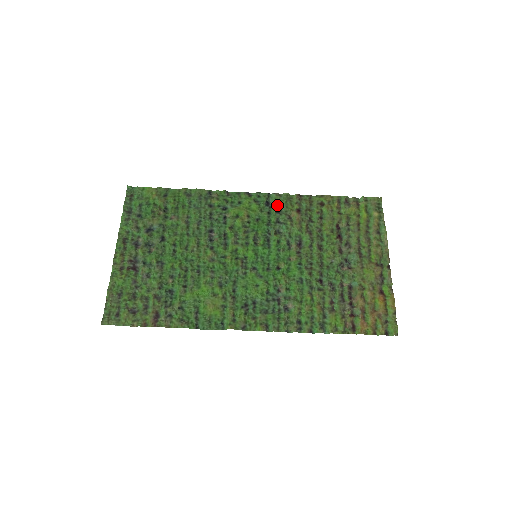
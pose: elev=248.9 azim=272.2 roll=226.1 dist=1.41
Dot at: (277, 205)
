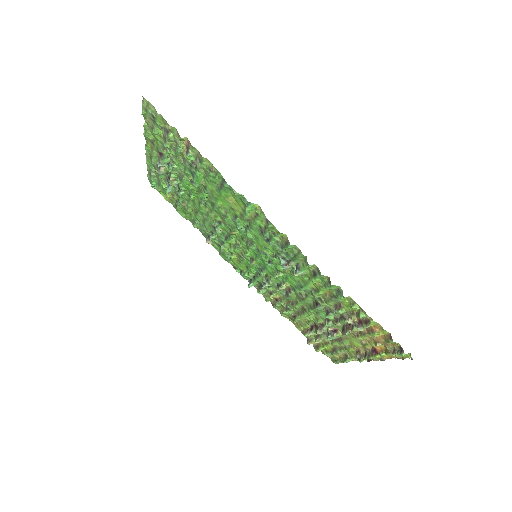
Dot at: (259, 285)
